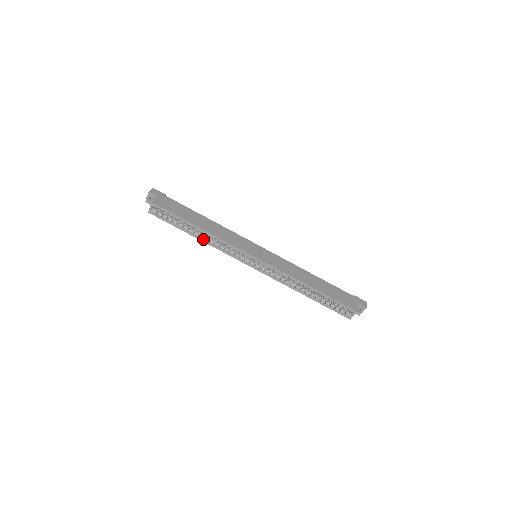
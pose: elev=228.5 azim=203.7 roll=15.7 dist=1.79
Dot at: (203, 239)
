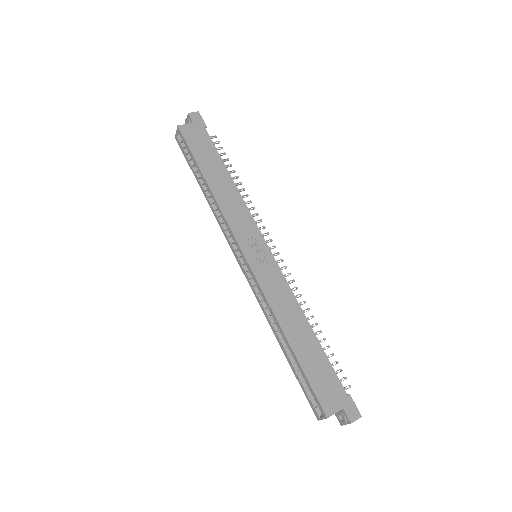
Dot at: (208, 199)
